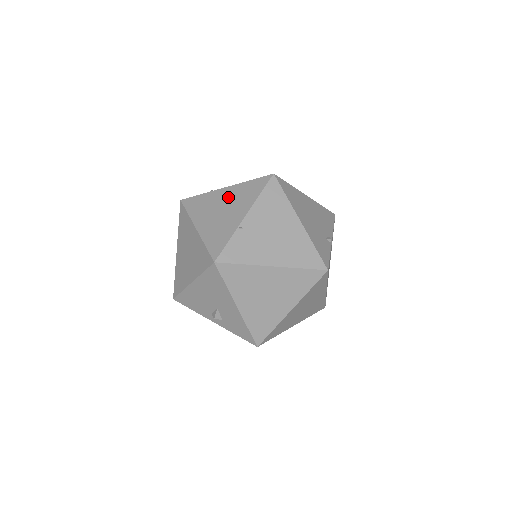
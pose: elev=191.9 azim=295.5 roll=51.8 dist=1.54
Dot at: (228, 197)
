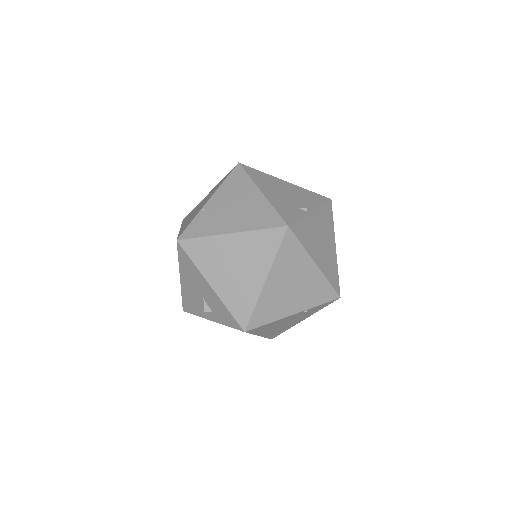
Dot at: occluded
